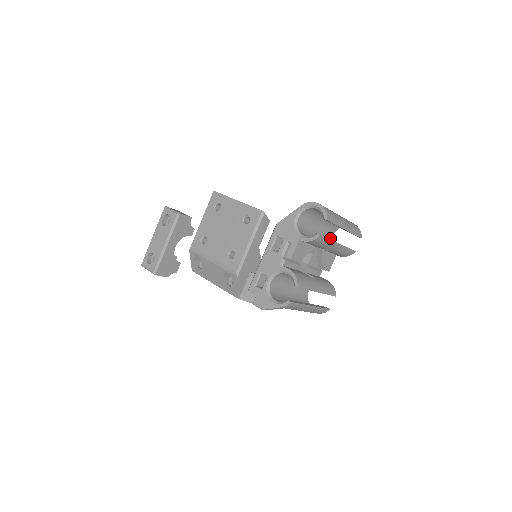
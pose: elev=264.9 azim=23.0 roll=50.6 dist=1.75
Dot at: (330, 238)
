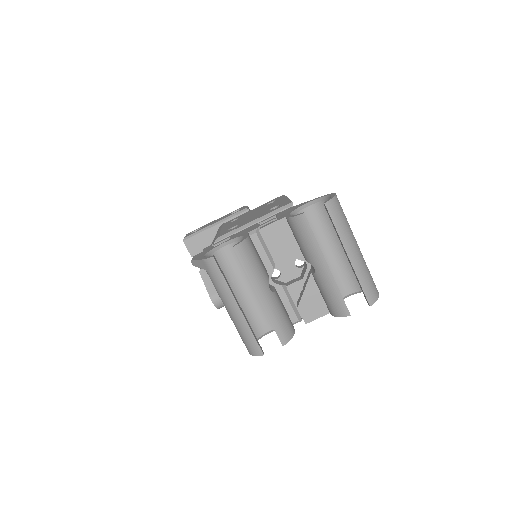
Dot at: (340, 292)
